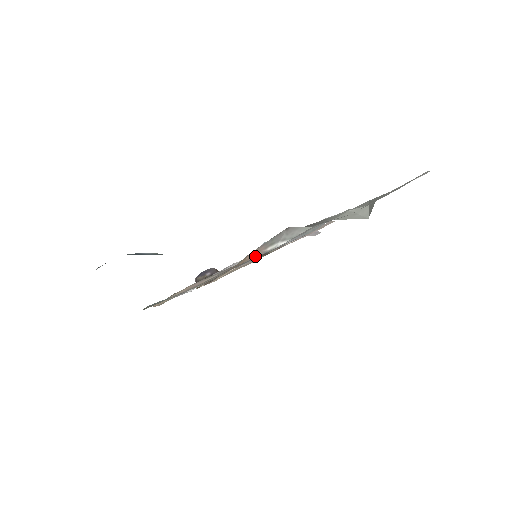
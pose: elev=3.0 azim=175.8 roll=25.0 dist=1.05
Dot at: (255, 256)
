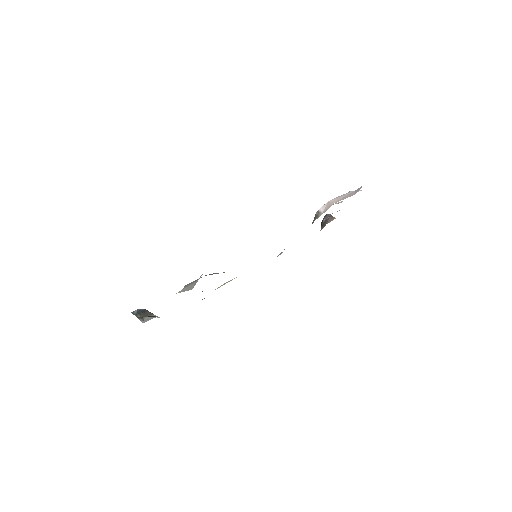
Dot at: occluded
